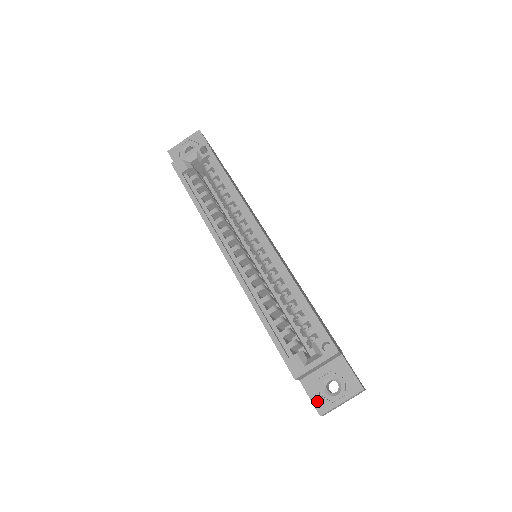
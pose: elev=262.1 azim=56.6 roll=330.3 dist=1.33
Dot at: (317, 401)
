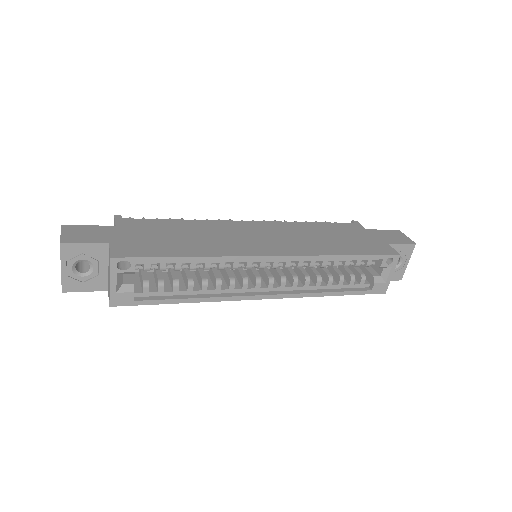
Dot at: (394, 277)
